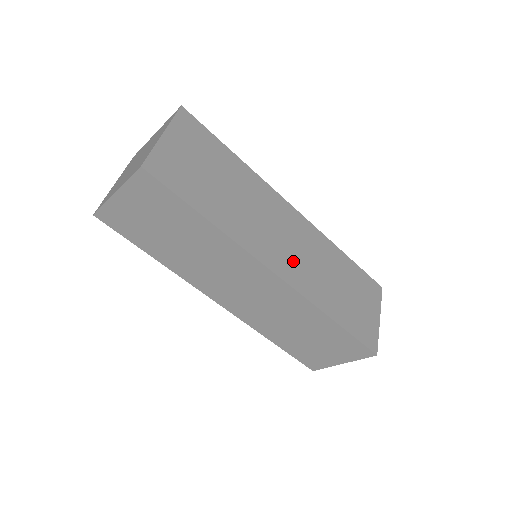
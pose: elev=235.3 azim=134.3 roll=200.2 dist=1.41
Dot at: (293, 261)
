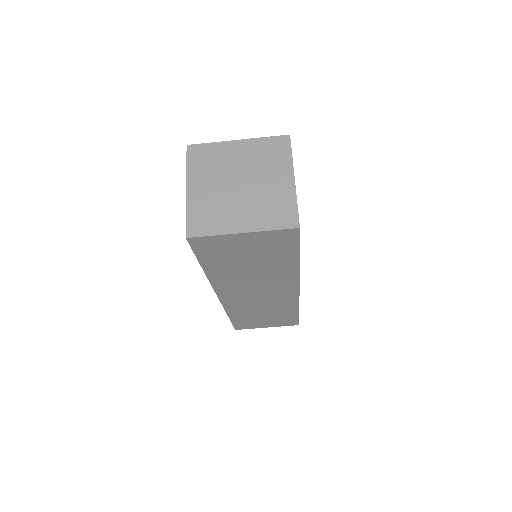
Dot at: occluded
